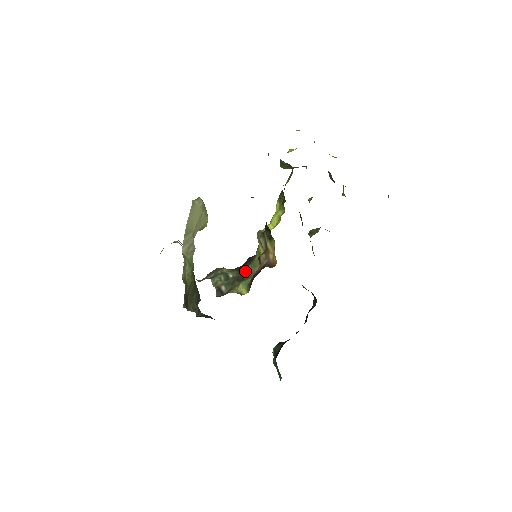
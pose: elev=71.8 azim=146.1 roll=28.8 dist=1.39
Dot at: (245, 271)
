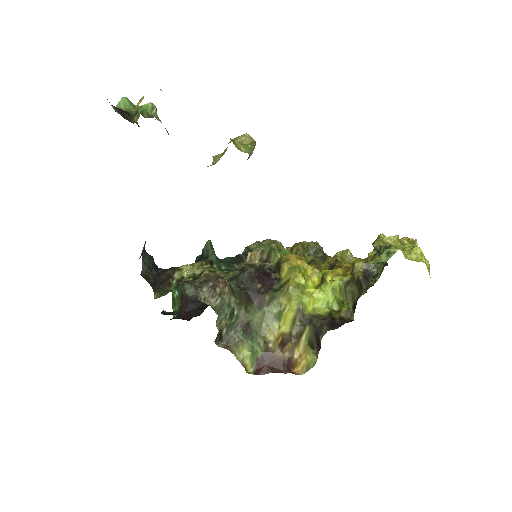
Dot at: (254, 320)
